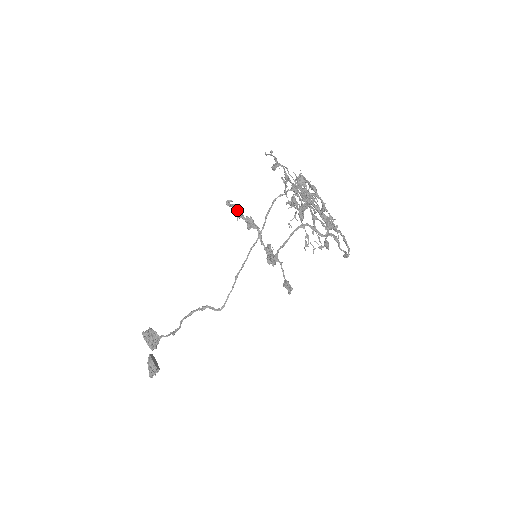
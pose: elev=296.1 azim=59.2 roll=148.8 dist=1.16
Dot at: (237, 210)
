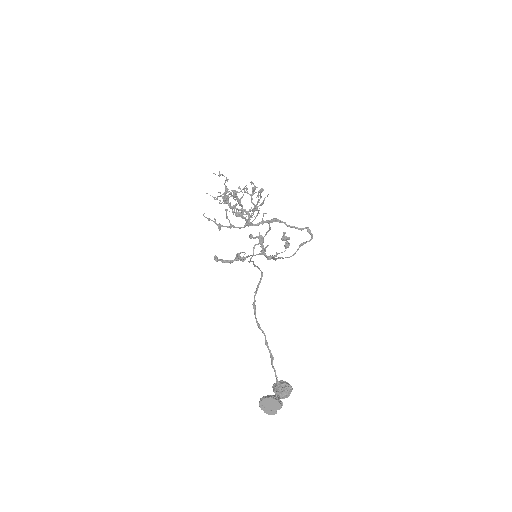
Dot at: (226, 261)
